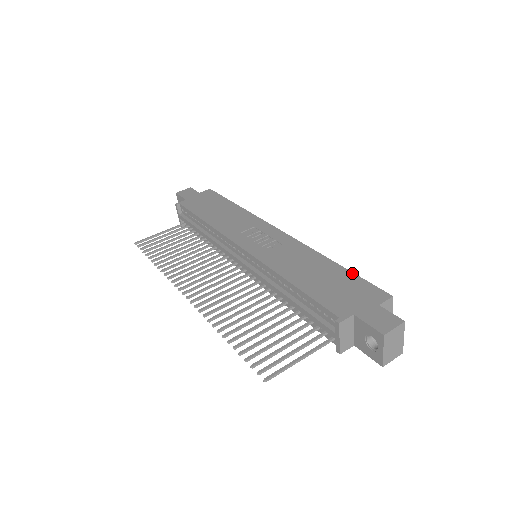
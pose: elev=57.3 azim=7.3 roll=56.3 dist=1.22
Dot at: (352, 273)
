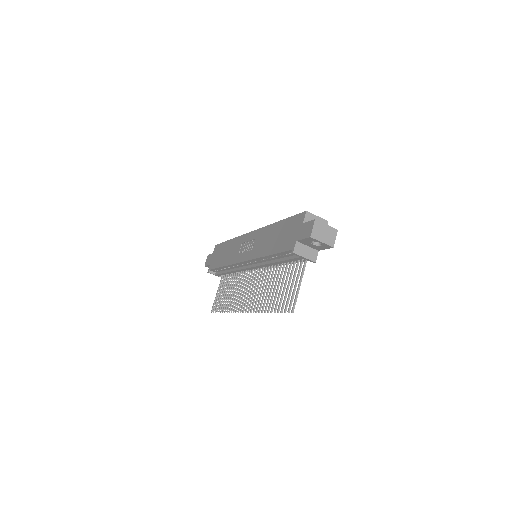
Dot at: (287, 219)
